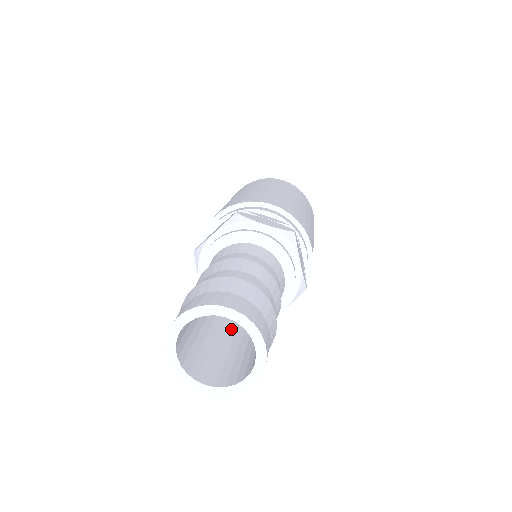
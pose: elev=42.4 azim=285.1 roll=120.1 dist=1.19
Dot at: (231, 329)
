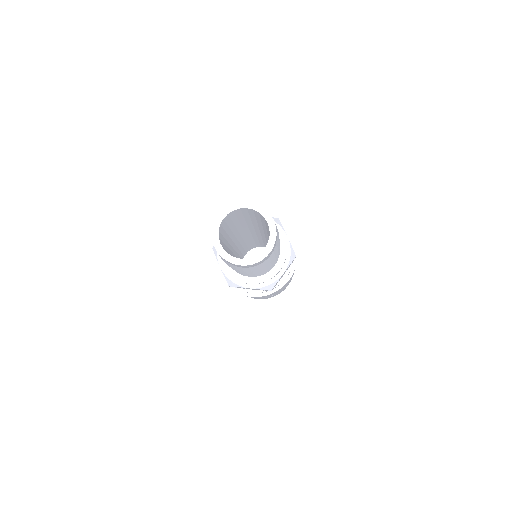
Dot at: occluded
